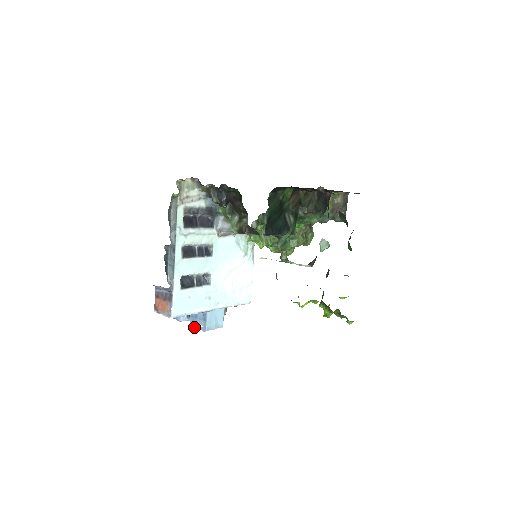
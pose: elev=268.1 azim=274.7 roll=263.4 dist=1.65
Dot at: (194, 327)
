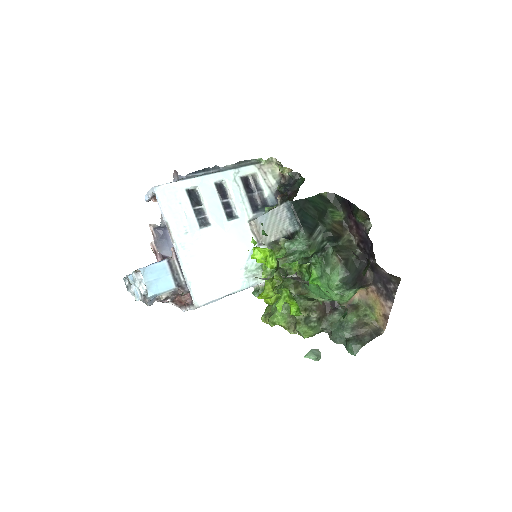
Dot at: (134, 271)
